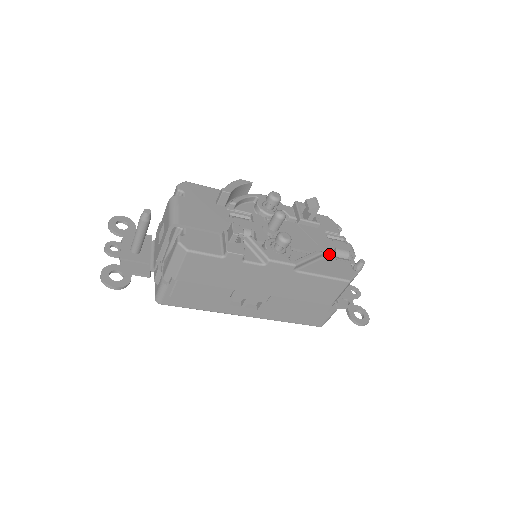
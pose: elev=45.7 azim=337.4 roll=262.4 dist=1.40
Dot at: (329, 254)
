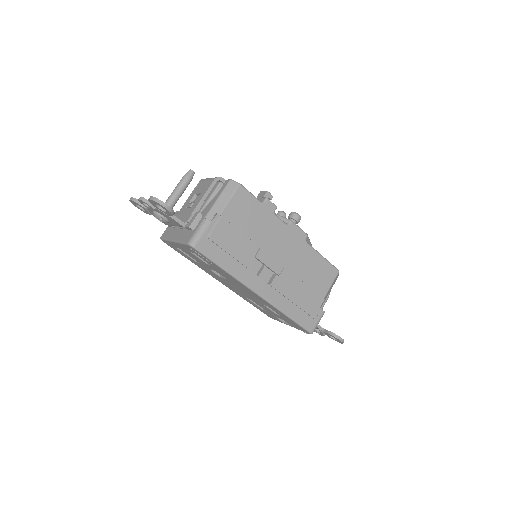
Dot at: occluded
